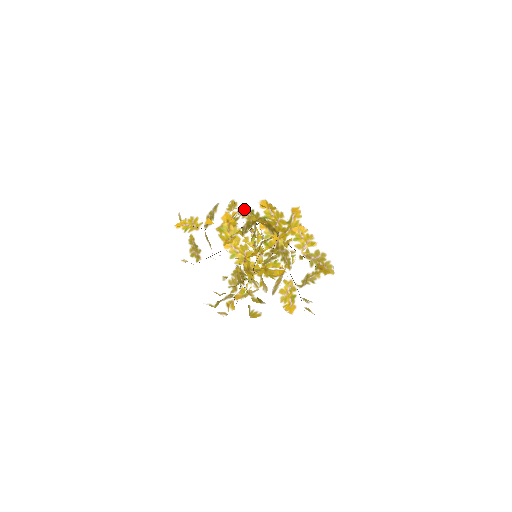
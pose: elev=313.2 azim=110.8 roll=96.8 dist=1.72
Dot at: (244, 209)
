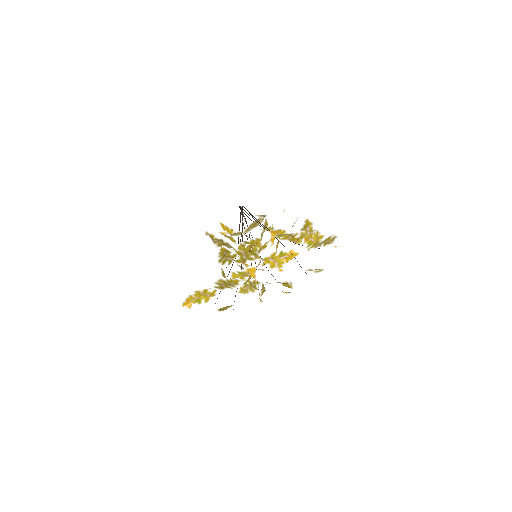
Dot at: occluded
